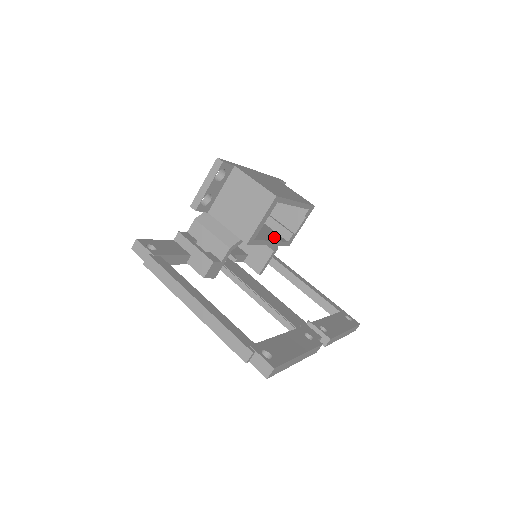
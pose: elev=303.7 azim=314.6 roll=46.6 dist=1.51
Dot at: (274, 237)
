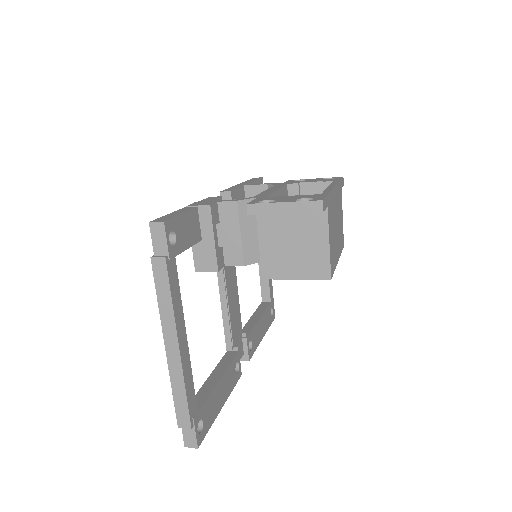
Dot at: occluded
